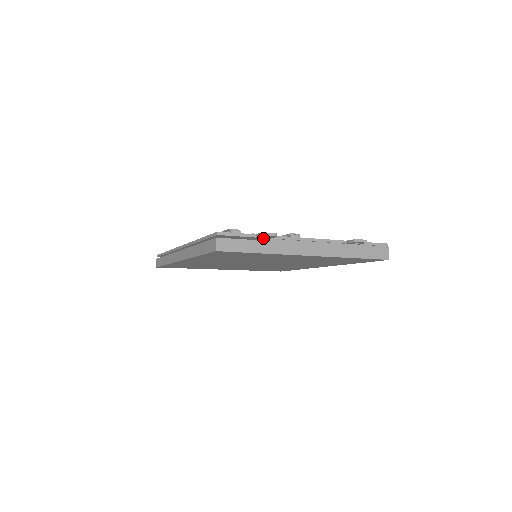
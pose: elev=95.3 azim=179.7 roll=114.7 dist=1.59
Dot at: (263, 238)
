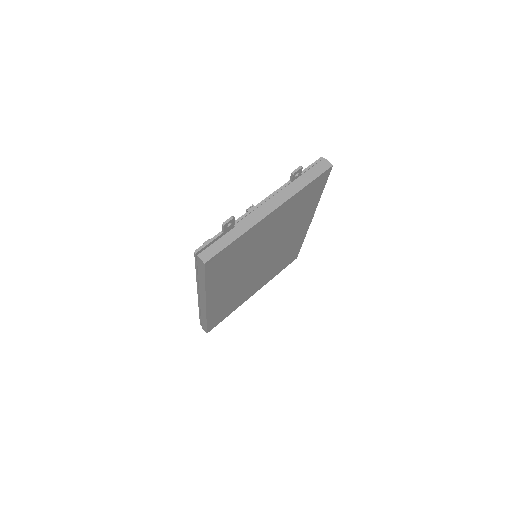
Dot at: (230, 229)
